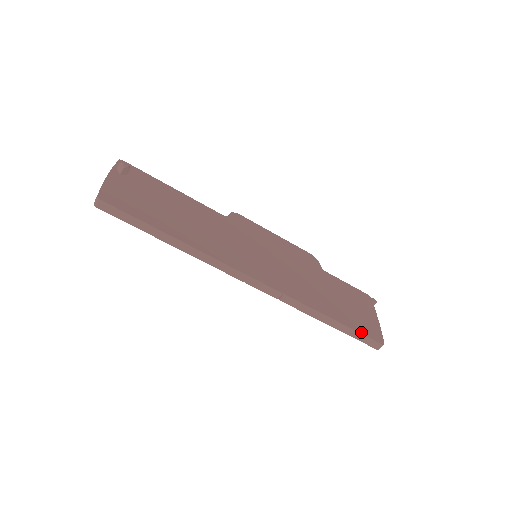
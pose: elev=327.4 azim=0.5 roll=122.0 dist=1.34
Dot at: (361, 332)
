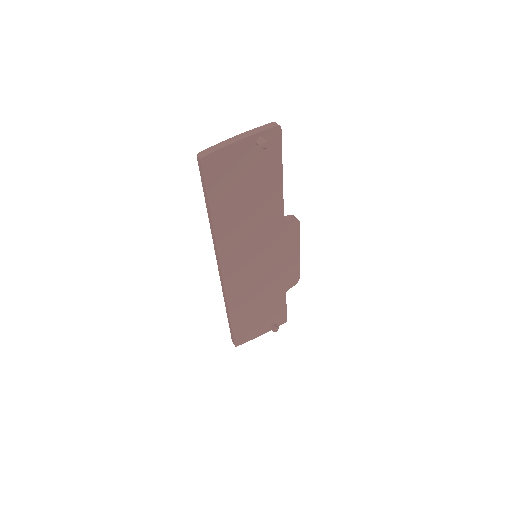
Dot at: (235, 334)
